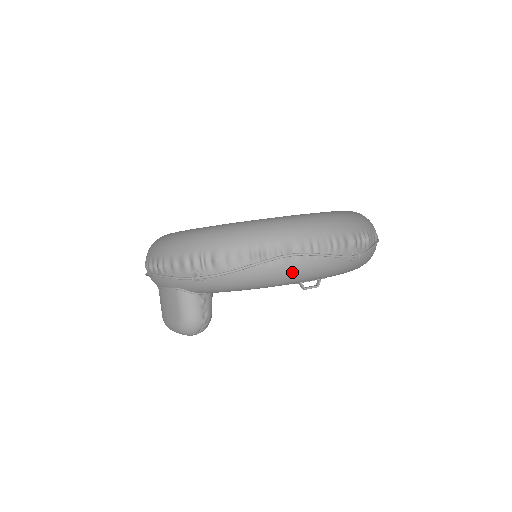
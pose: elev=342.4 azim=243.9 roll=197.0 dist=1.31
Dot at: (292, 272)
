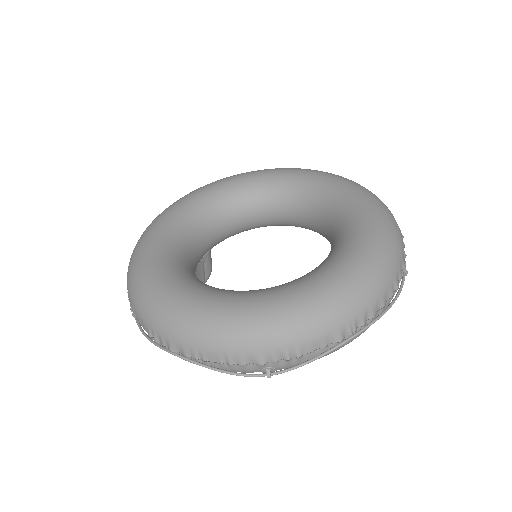
Dot at: occluded
